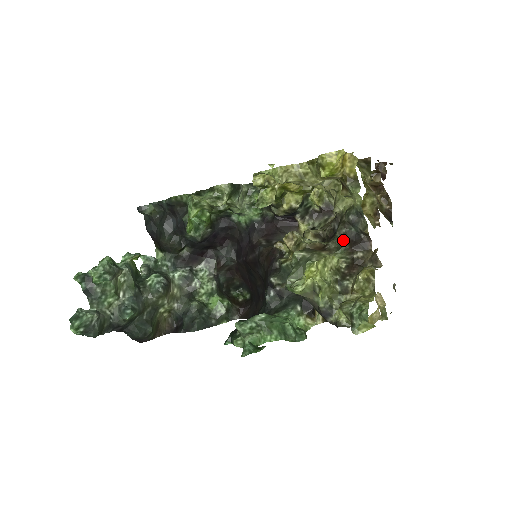
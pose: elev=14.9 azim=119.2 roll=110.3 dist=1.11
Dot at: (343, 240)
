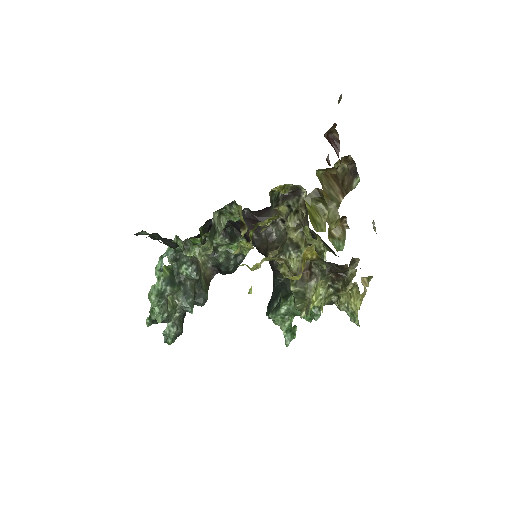
Dot at: (324, 269)
